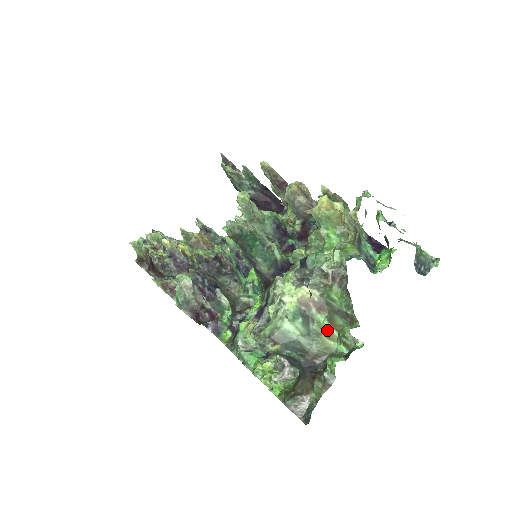
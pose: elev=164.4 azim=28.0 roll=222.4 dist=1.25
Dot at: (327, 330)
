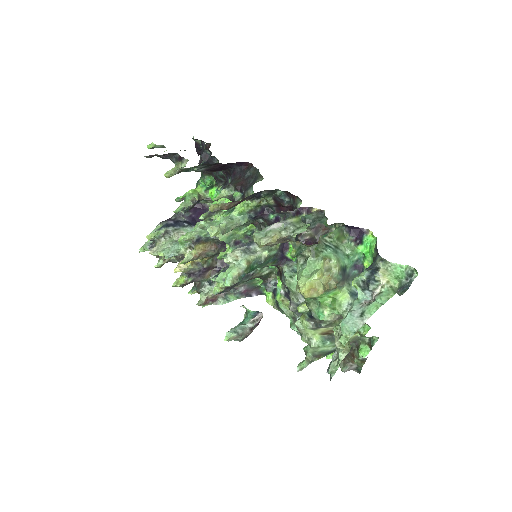
Dot at: occluded
